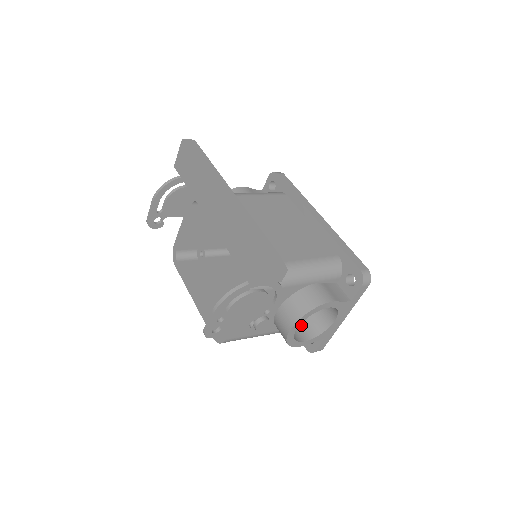
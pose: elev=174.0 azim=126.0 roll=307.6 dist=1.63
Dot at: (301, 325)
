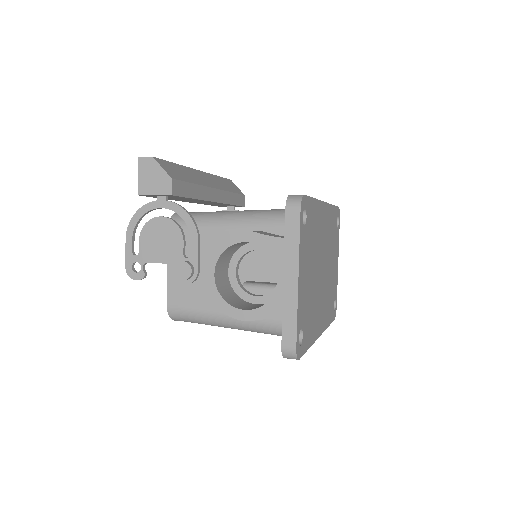
Dot at: (261, 305)
